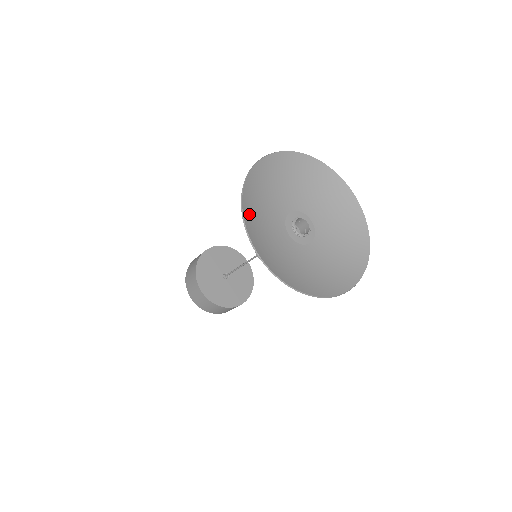
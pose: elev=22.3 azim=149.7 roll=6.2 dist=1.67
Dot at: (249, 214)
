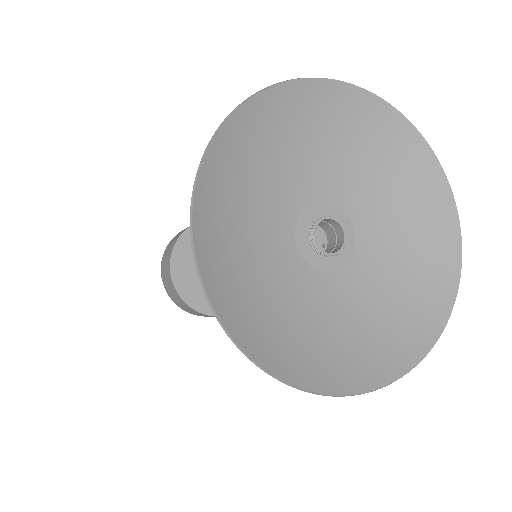
Dot at: (230, 301)
